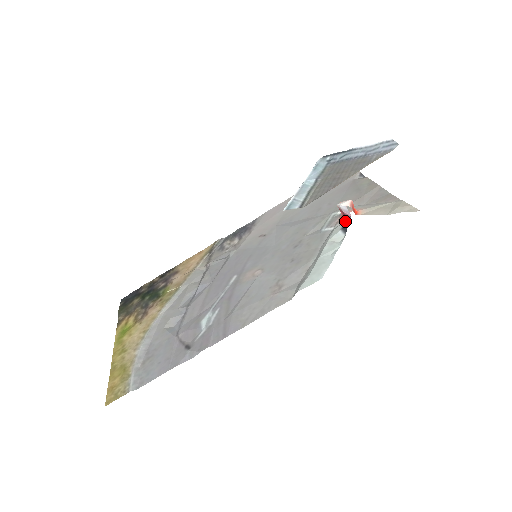
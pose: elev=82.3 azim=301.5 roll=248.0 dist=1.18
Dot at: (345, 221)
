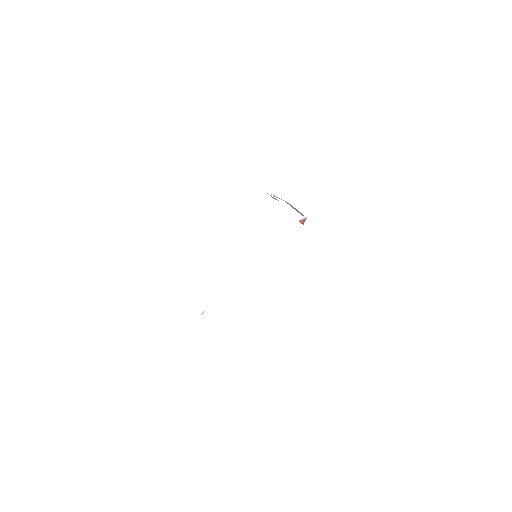
Dot at: (304, 221)
